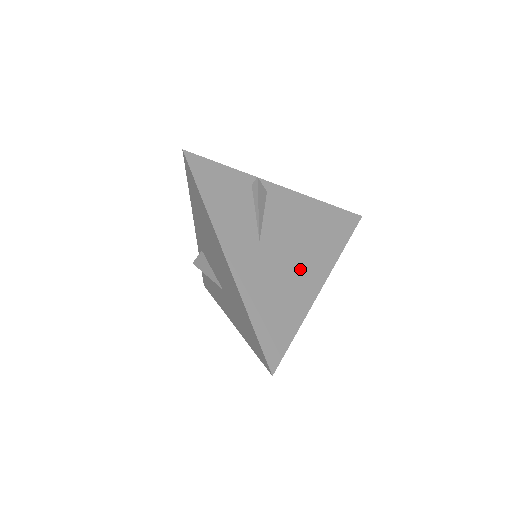
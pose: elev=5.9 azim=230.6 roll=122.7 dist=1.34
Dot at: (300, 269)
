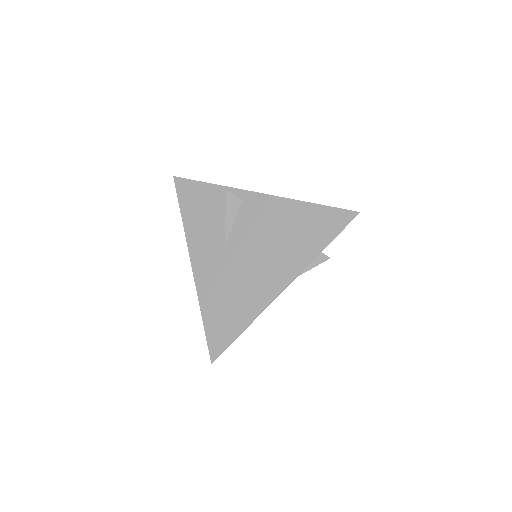
Dot at: (261, 273)
